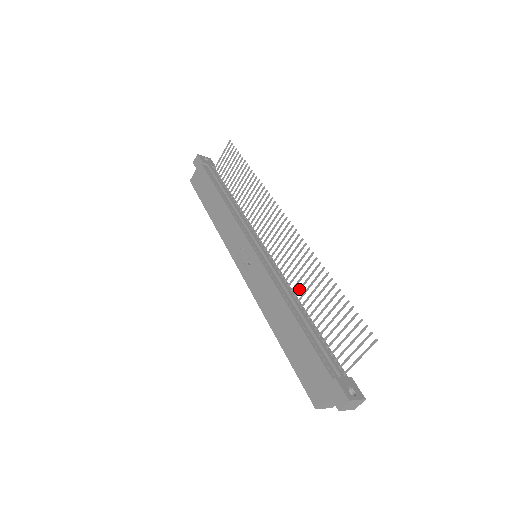
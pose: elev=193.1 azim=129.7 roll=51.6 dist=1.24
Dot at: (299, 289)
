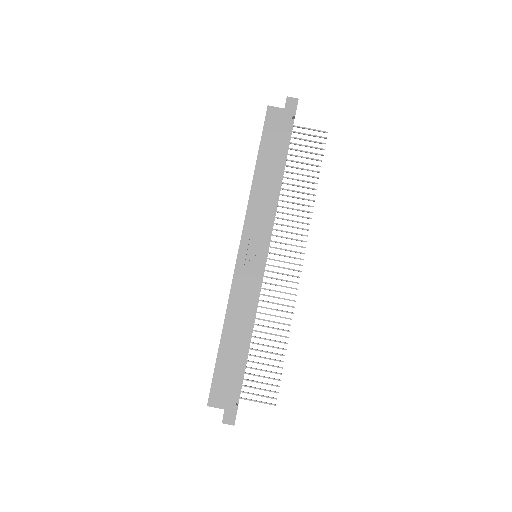
Dot at: (261, 319)
